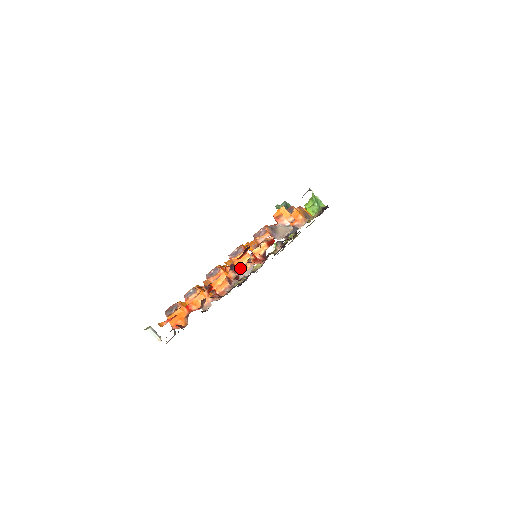
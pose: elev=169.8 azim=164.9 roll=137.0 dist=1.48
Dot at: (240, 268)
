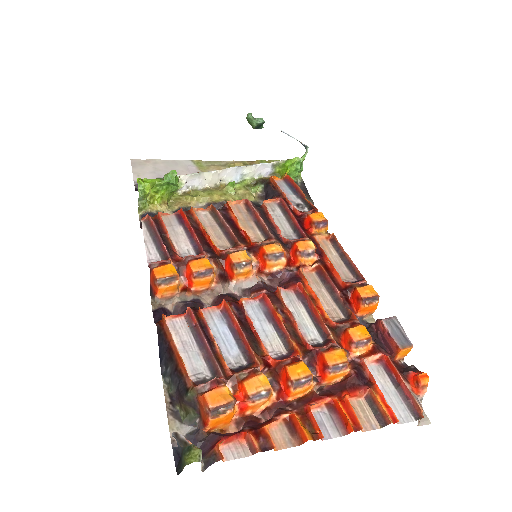
Dot at: (326, 383)
